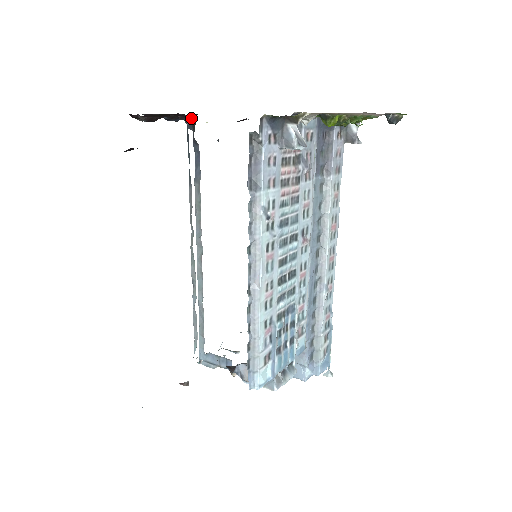
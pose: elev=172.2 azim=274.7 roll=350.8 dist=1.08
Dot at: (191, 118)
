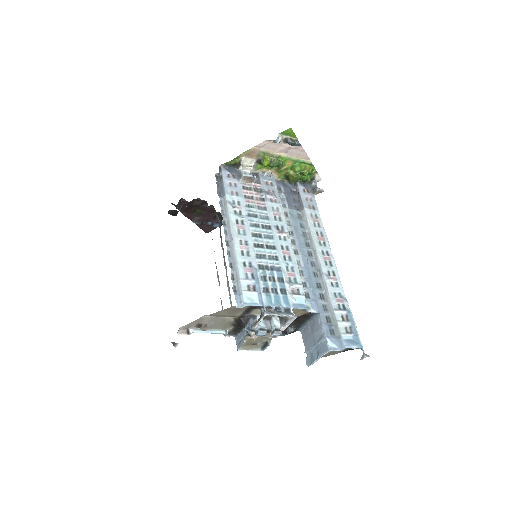
Dot at: (212, 206)
